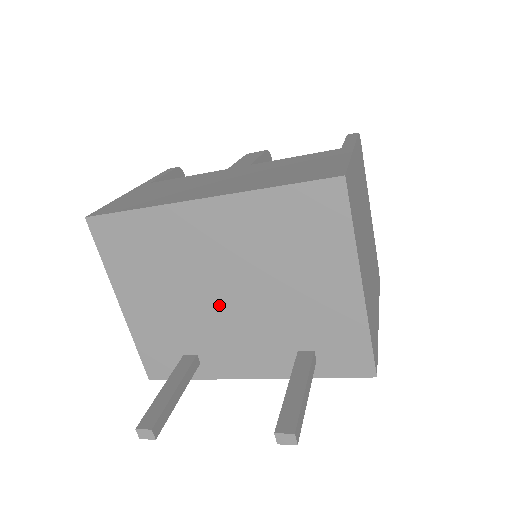
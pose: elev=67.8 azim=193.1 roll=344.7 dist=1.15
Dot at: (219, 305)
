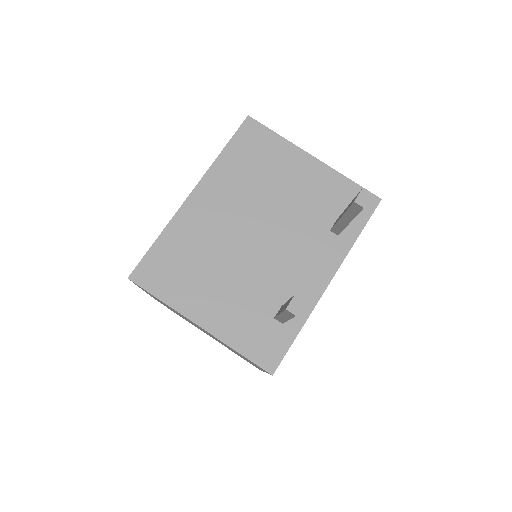
Dot at: (259, 250)
